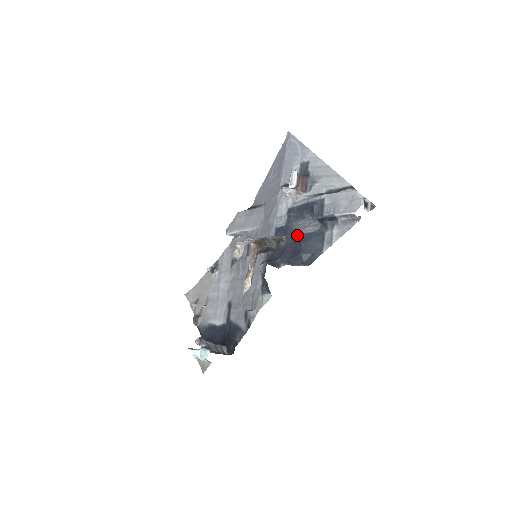
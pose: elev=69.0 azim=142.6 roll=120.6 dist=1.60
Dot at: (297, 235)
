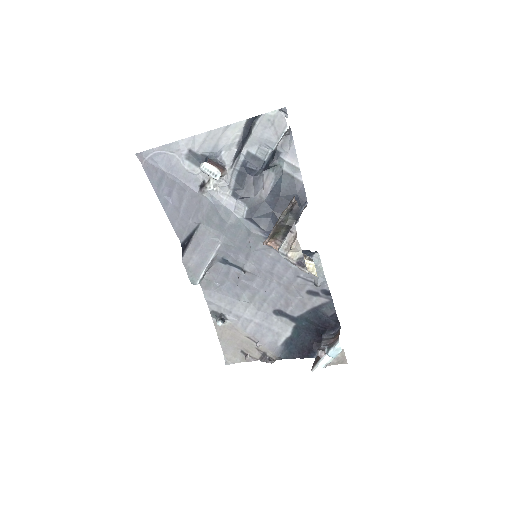
Dot at: (268, 199)
